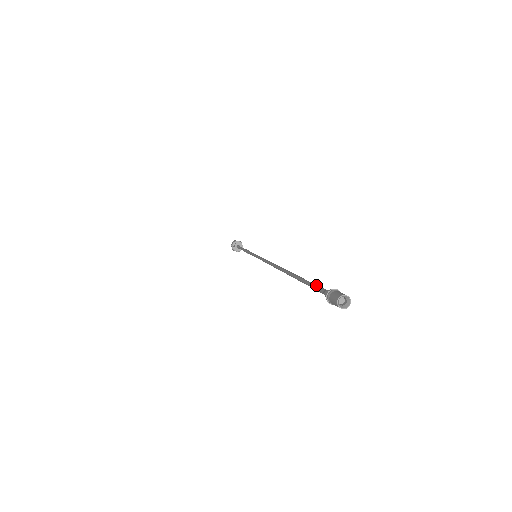
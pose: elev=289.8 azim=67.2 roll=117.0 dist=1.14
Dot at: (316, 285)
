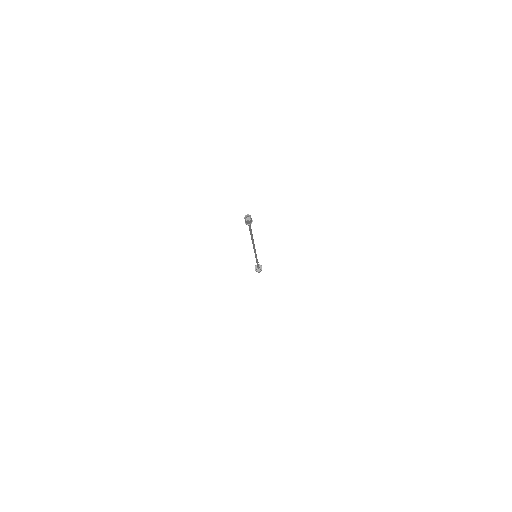
Dot at: (250, 226)
